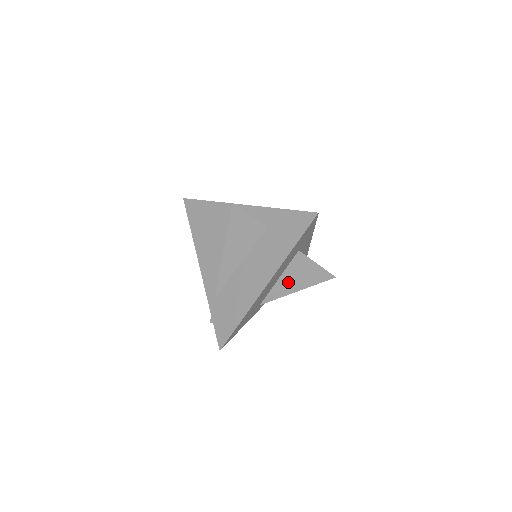
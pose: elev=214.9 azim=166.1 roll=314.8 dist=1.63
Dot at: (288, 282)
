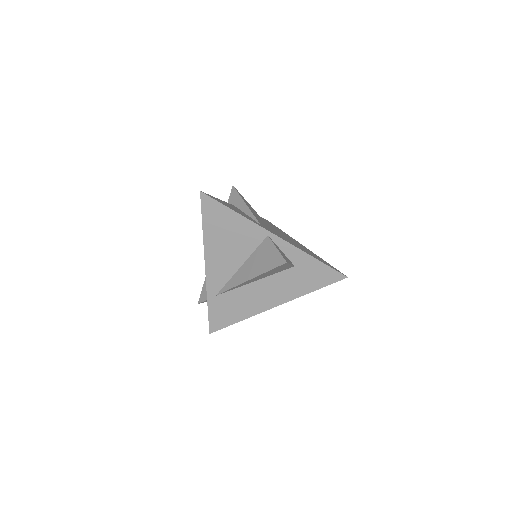
Dot at: occluded
